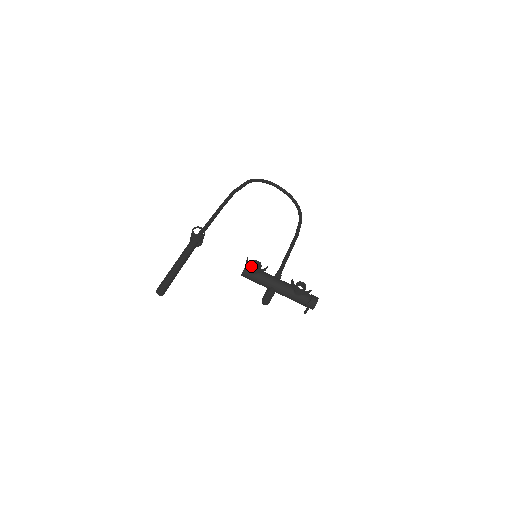
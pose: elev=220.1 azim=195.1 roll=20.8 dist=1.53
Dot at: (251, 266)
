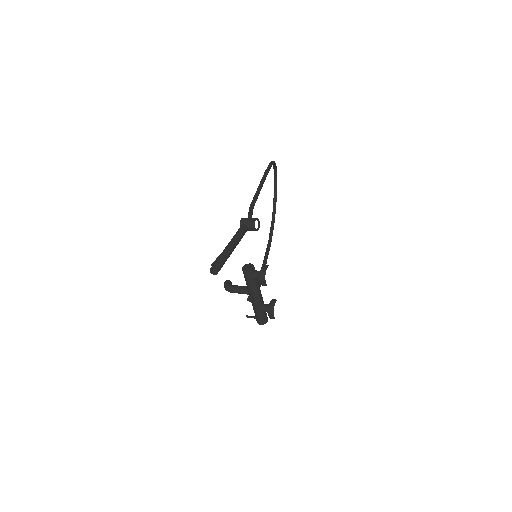
Dot at: (264, 279)
